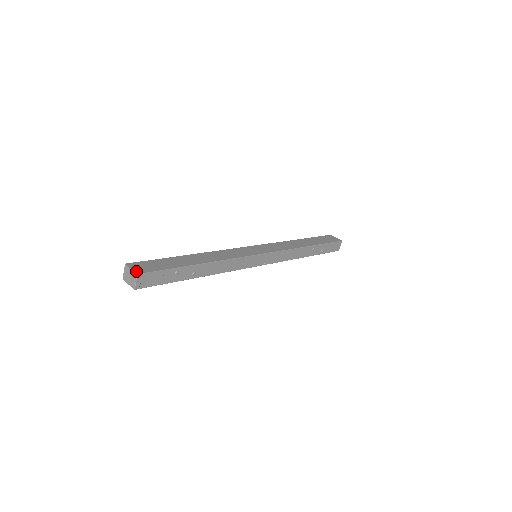
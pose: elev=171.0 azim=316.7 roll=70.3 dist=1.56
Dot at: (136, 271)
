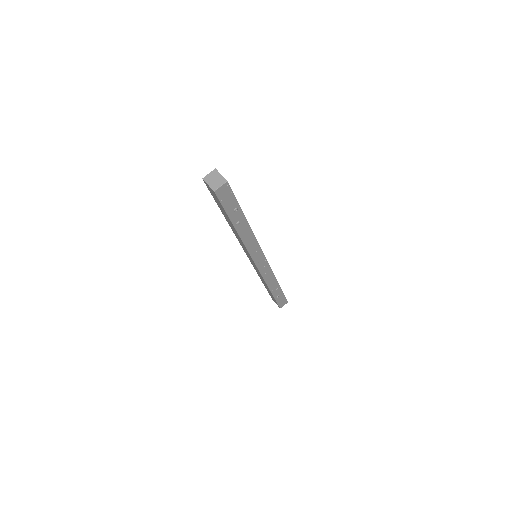
Dot at: (225, 179)
